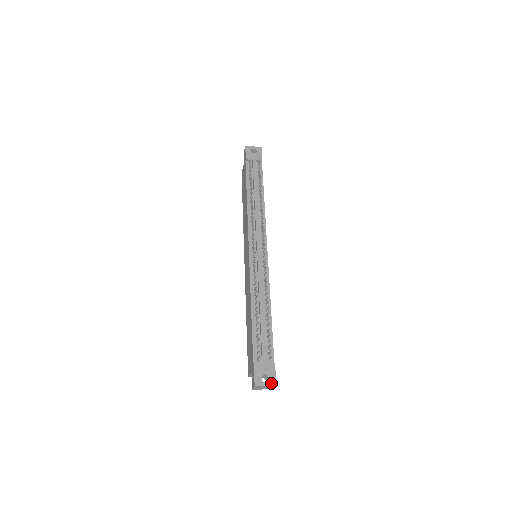
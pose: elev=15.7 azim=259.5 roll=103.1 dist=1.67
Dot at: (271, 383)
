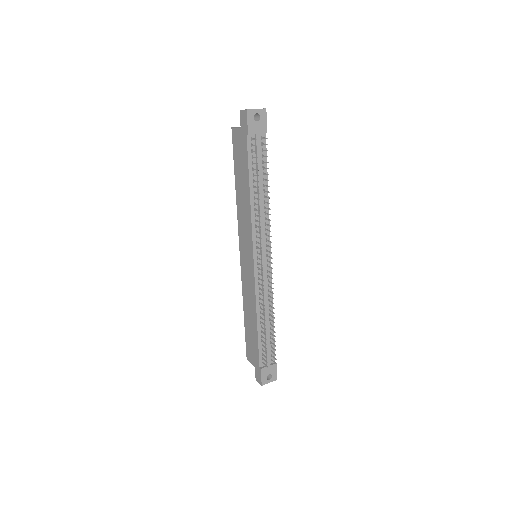
Dot at: (274, 379)
